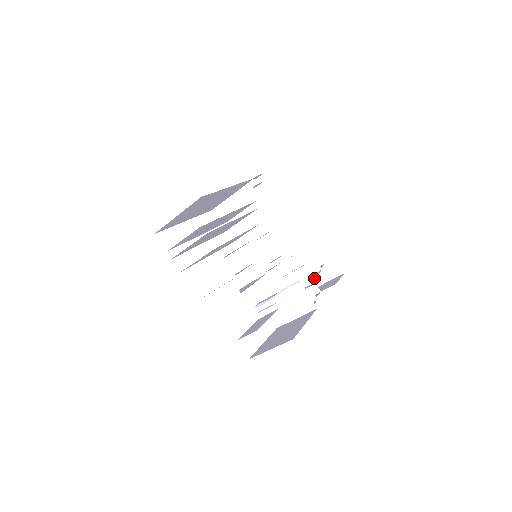
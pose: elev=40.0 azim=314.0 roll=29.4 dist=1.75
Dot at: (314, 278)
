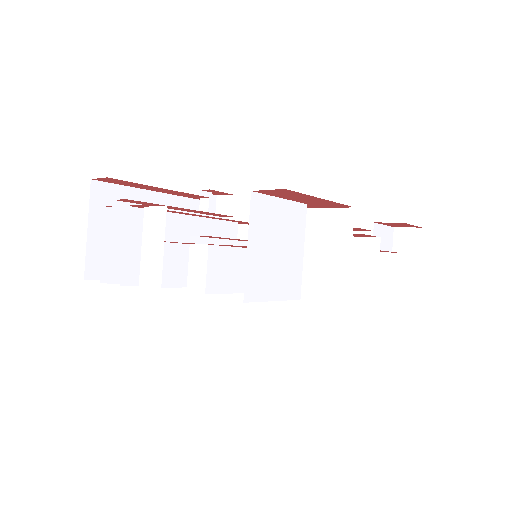
Dot at: occluded
